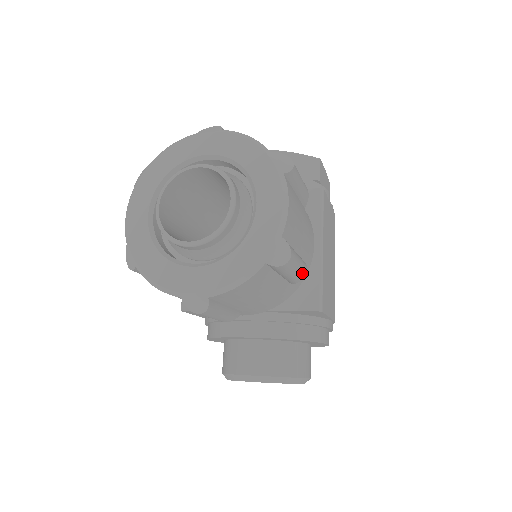
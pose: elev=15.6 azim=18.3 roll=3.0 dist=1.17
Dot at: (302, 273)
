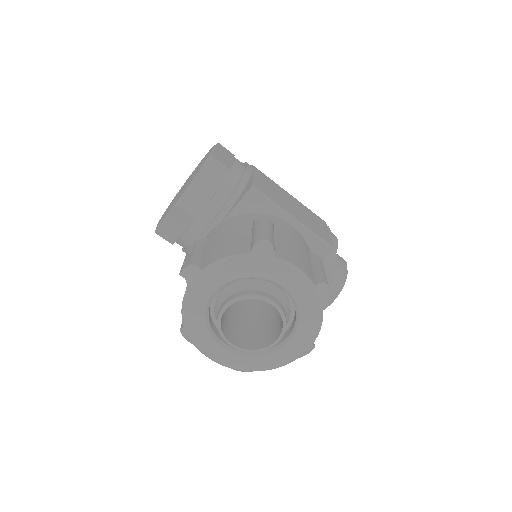
Dot at: occluded
